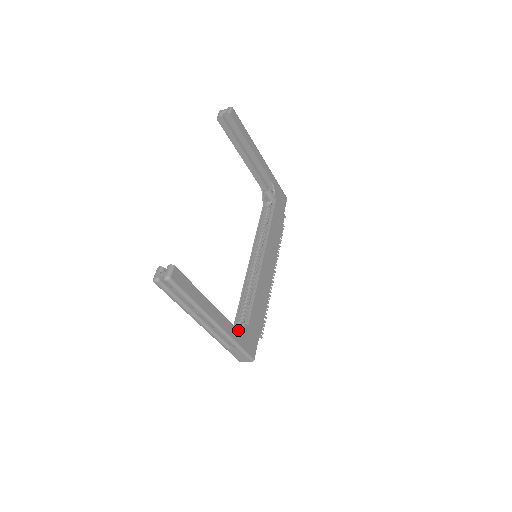
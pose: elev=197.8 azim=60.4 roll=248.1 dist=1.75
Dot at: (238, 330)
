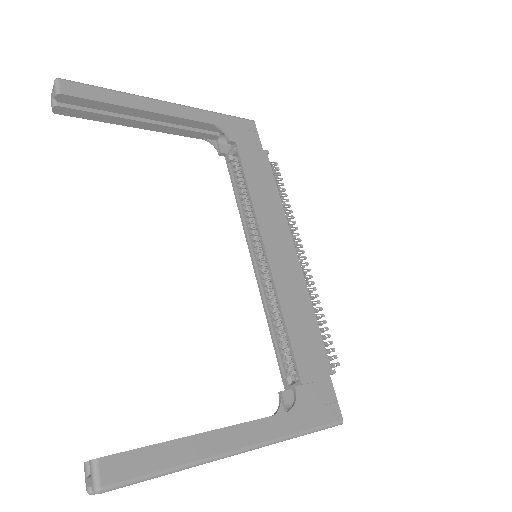
Dot at: (288, 412)
